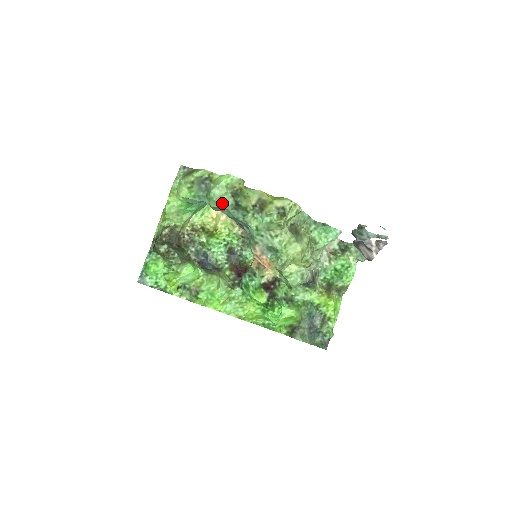
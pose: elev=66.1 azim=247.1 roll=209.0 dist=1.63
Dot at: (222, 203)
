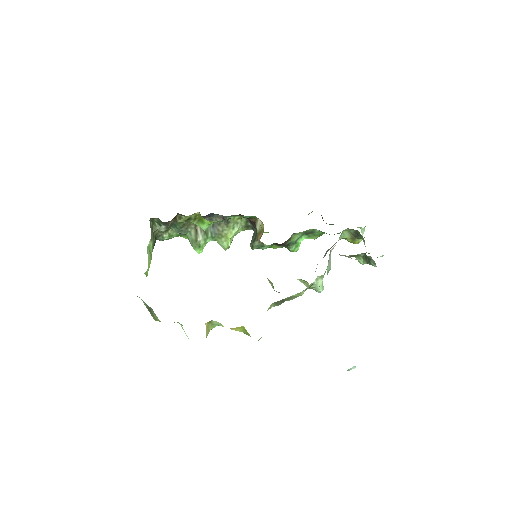
Dot at: occluded
